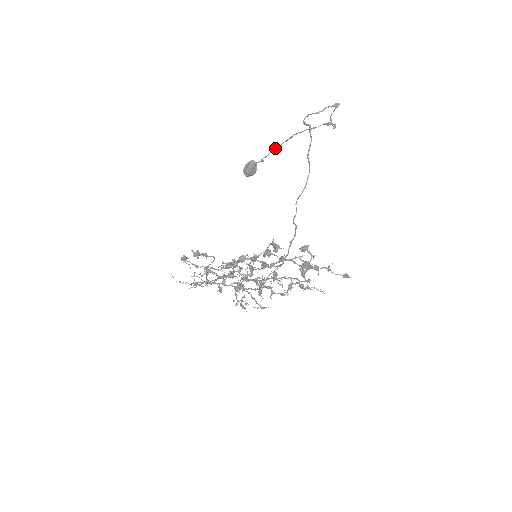
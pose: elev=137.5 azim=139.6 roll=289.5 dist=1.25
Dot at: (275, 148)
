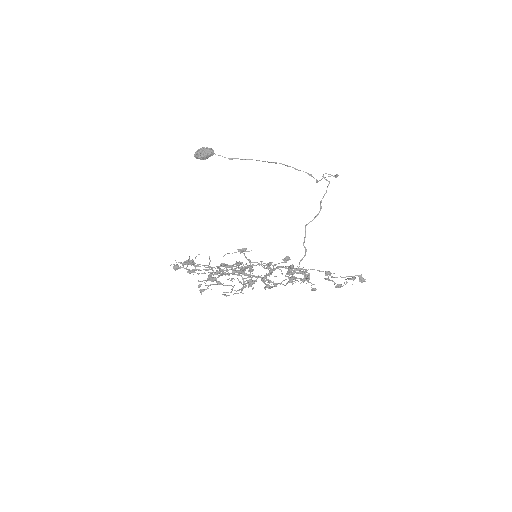
Dot at: occluded
